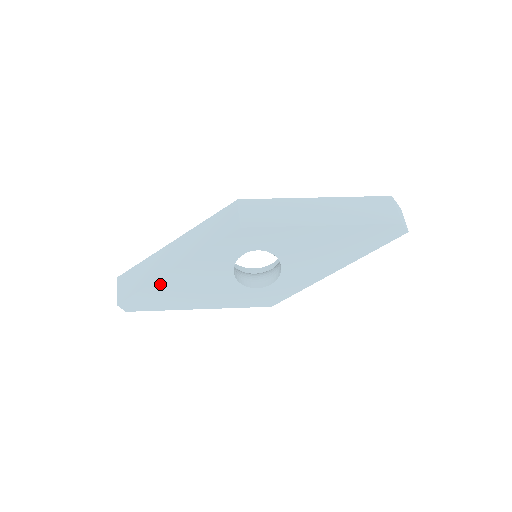
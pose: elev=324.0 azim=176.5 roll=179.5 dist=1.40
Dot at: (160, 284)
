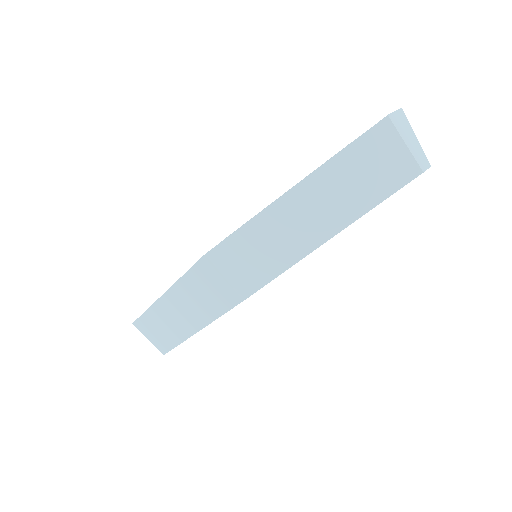
Dot at: occluded
